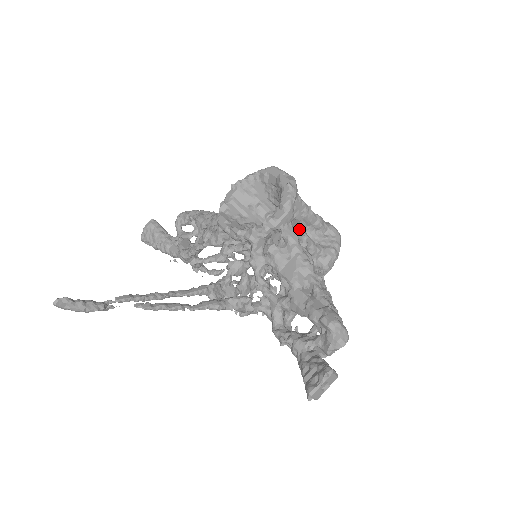
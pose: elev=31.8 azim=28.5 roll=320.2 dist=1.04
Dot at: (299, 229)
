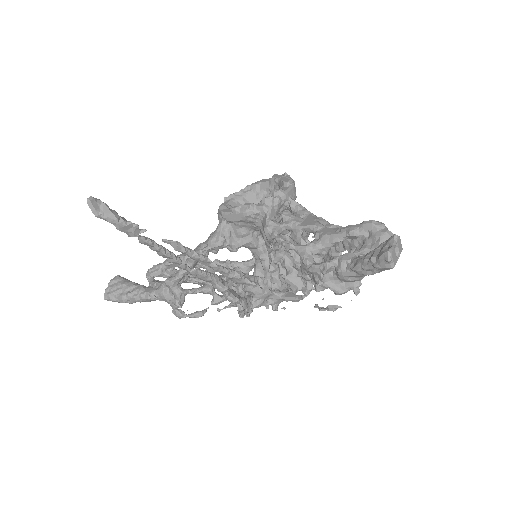
Dot at: occluded
